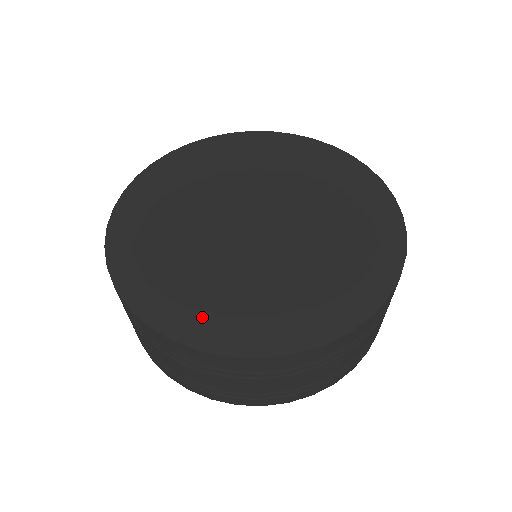
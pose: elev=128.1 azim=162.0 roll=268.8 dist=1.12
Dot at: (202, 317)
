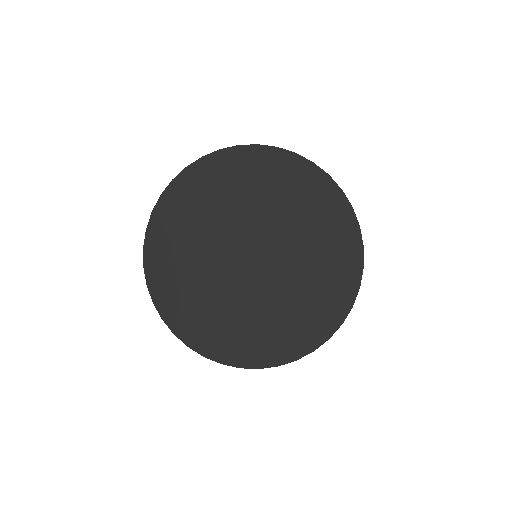
Dot at: (169, 288)
